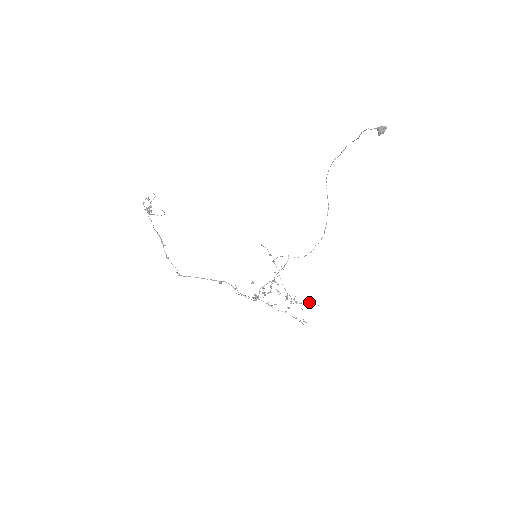
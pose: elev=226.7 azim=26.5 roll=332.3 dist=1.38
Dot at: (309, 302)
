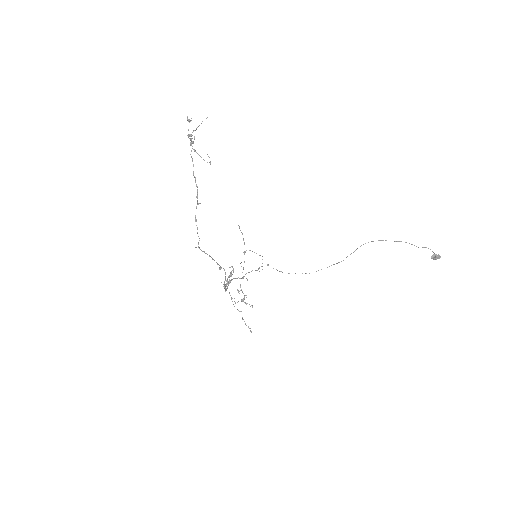
Dot at: occluded
